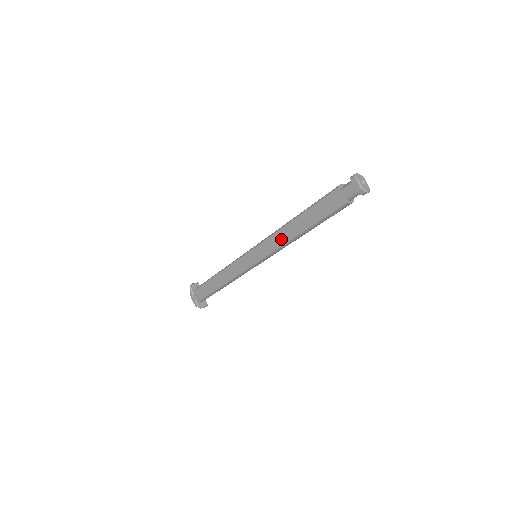
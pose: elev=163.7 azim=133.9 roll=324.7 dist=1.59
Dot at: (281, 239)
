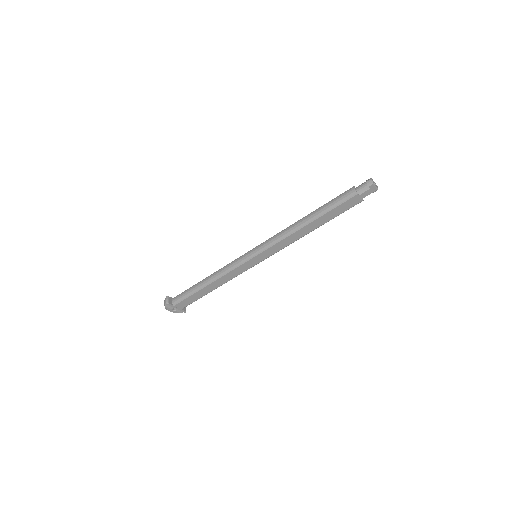
Dot at: (293, 239)
